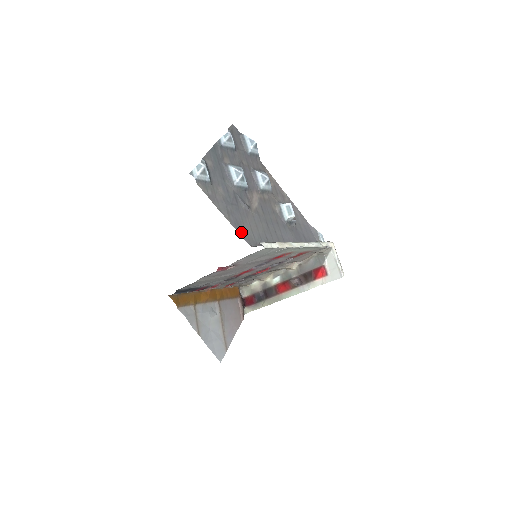
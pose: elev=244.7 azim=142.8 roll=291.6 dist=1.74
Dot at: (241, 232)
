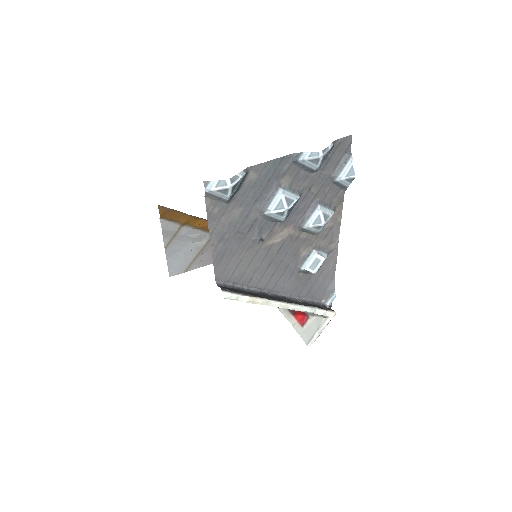
Dot at: (218, 264)
